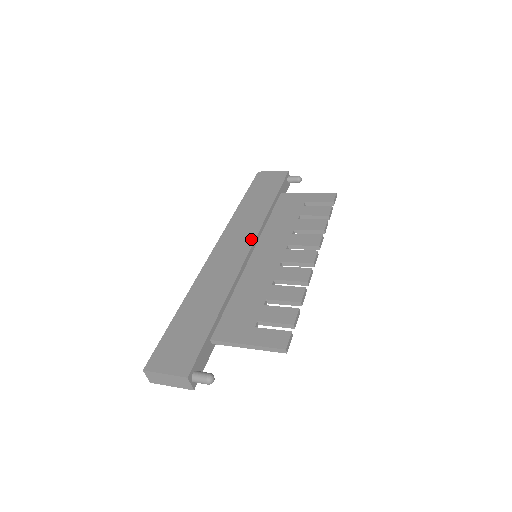
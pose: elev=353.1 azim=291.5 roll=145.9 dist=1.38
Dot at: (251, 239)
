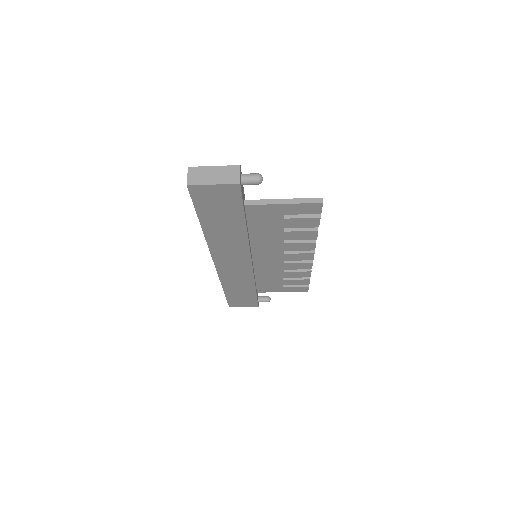
Dot at: occluded
